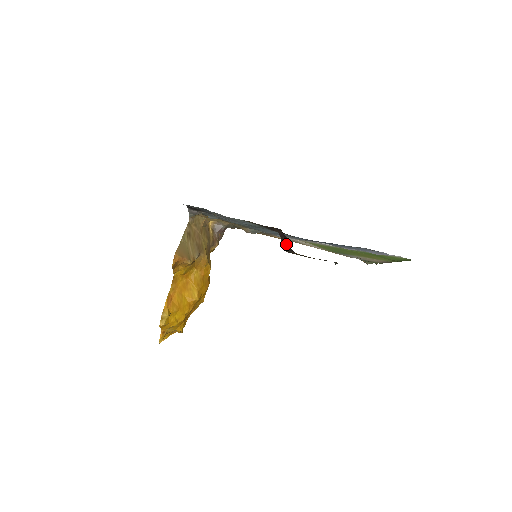
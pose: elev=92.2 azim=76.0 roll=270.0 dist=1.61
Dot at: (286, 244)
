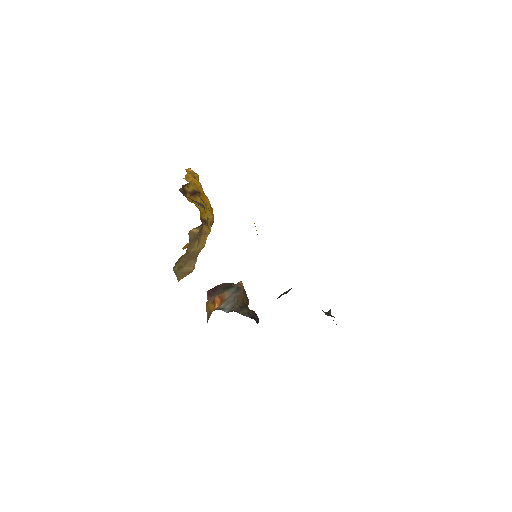
Dot at: occluded
